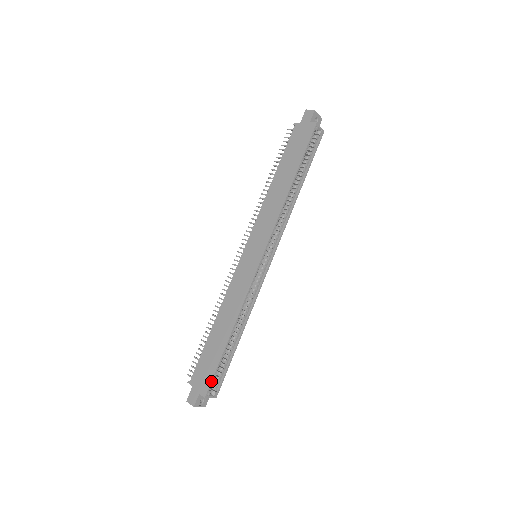
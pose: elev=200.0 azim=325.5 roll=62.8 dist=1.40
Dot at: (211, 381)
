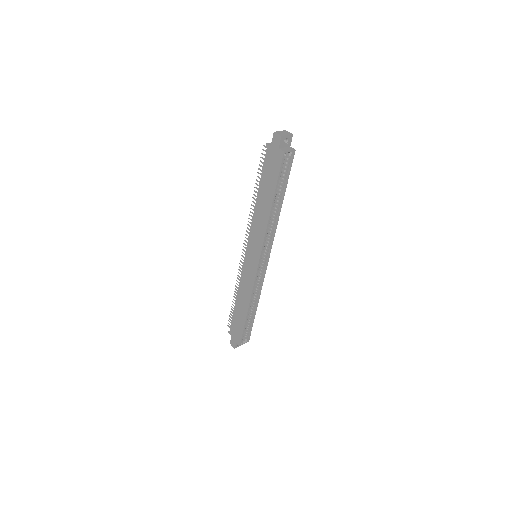
Dot at: (241, 338)
